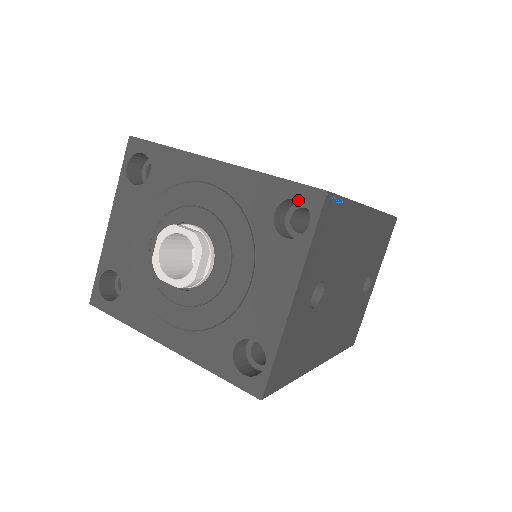
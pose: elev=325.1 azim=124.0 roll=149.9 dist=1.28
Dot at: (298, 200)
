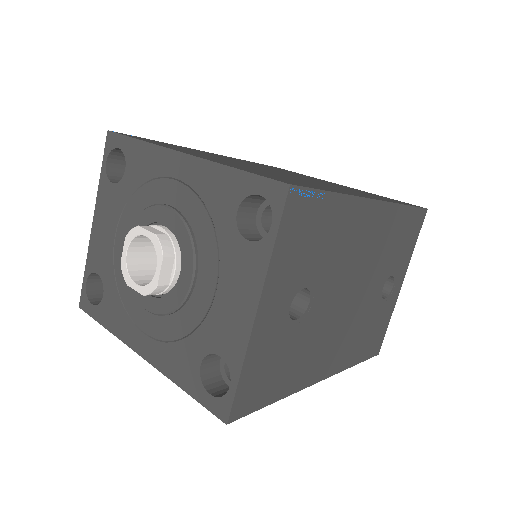
Dot at: occluded
